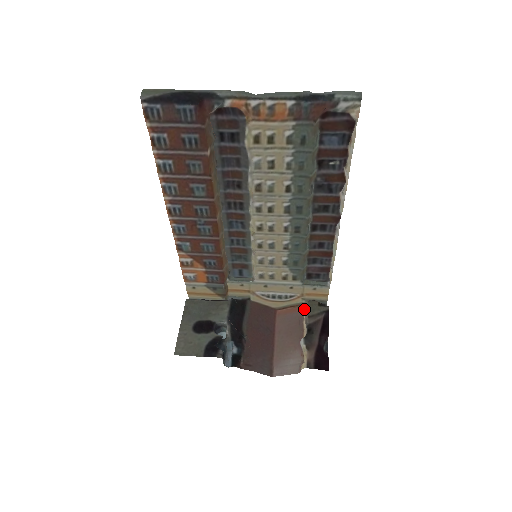
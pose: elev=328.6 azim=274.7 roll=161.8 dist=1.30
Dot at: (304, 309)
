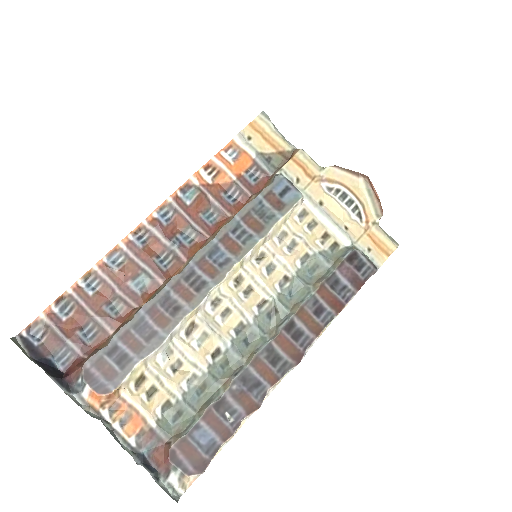
Dot at: occluded
